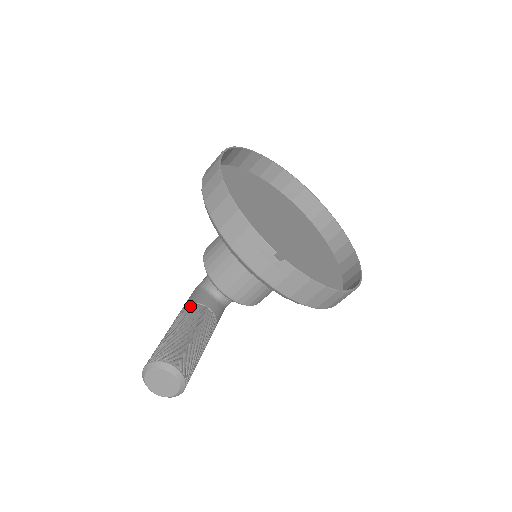
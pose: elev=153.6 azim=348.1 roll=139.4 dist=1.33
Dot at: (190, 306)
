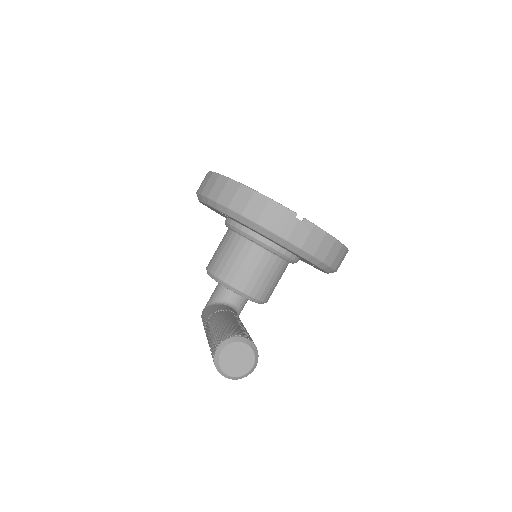
Dot at: (216, 313)
